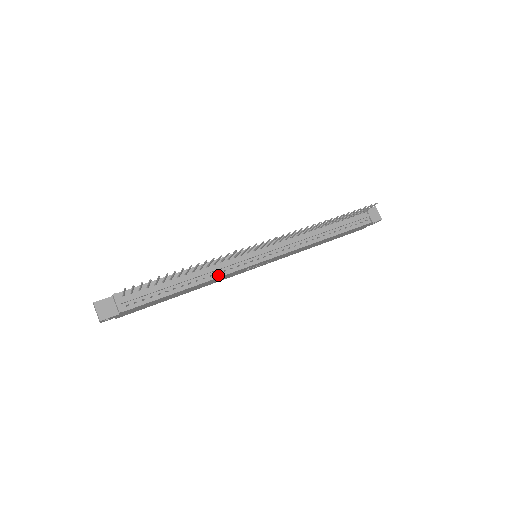
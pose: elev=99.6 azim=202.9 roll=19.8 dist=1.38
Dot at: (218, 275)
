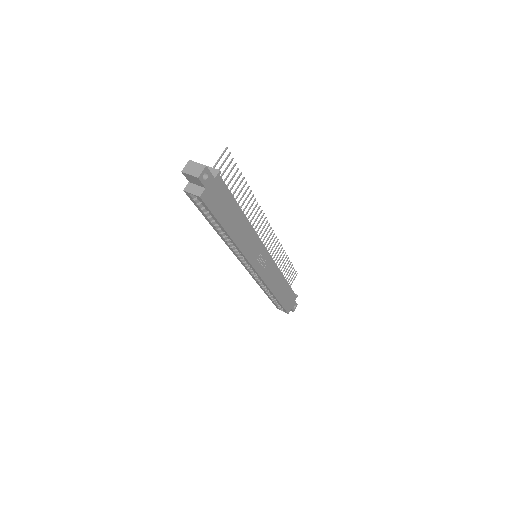
Dot at: (252, 229)
